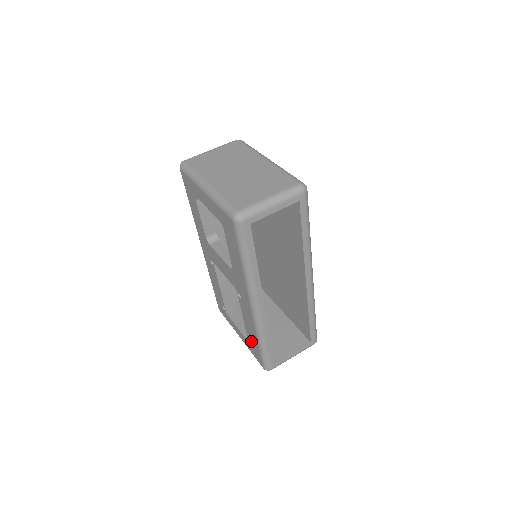
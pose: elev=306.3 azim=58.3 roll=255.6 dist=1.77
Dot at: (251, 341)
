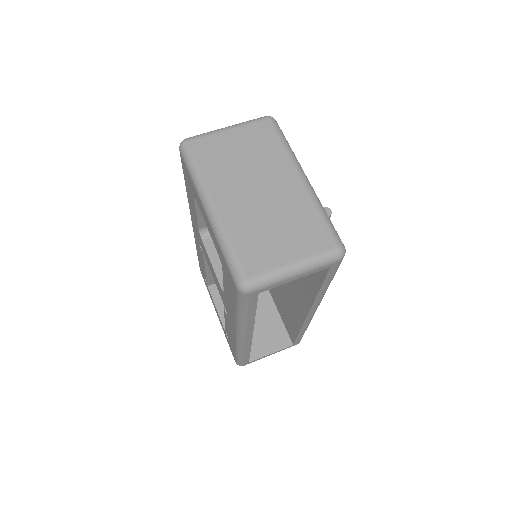
Dot at: (228, 338)
